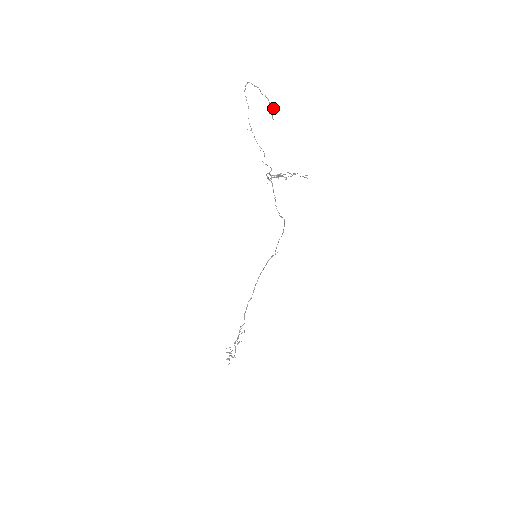
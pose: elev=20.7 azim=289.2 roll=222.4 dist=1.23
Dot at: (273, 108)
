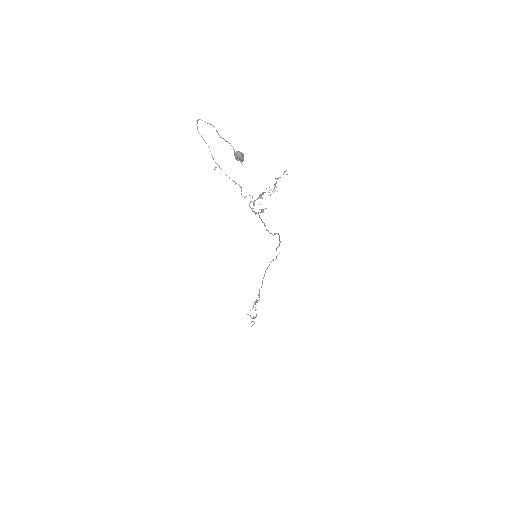
Dot at: (240, 158)
